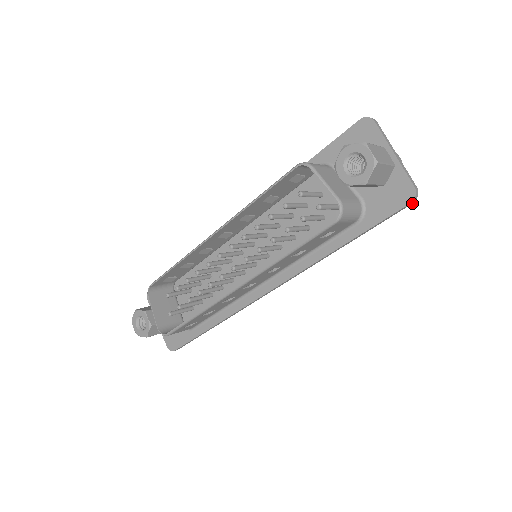
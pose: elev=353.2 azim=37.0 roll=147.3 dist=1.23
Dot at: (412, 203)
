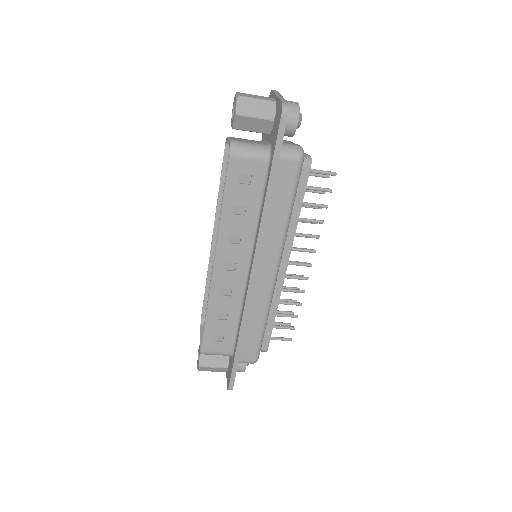
Dot at: (287, 116)
